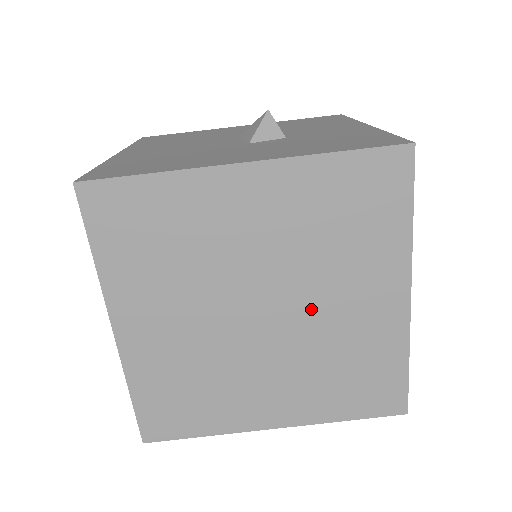
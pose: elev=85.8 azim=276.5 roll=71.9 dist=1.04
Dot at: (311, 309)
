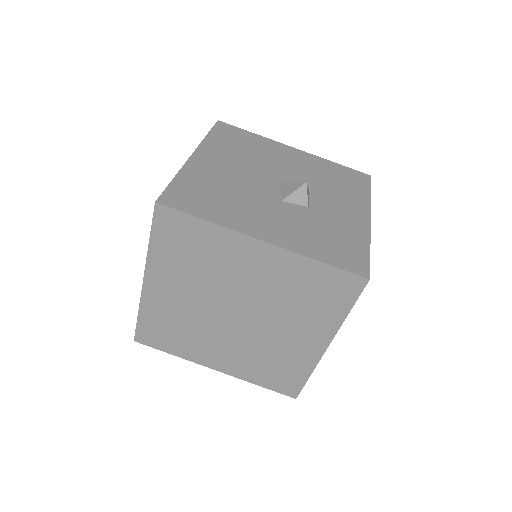
Dot at: (266, 326)
